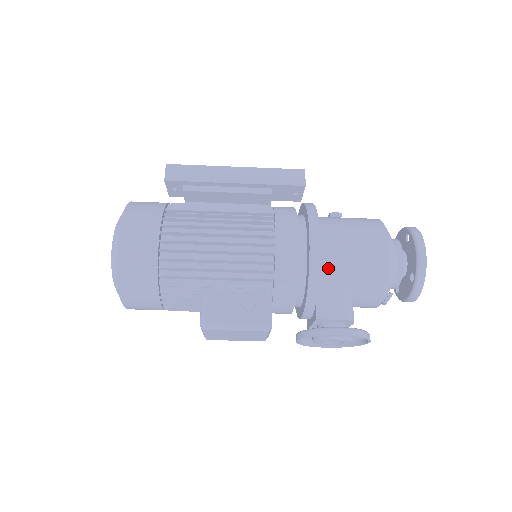
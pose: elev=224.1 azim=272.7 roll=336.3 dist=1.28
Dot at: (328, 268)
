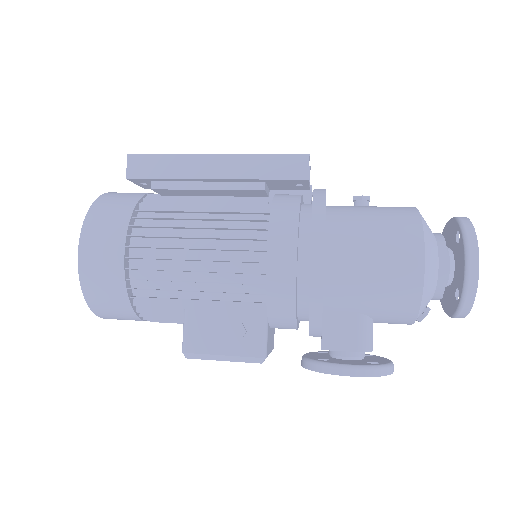
Dot at: (337, 289)
